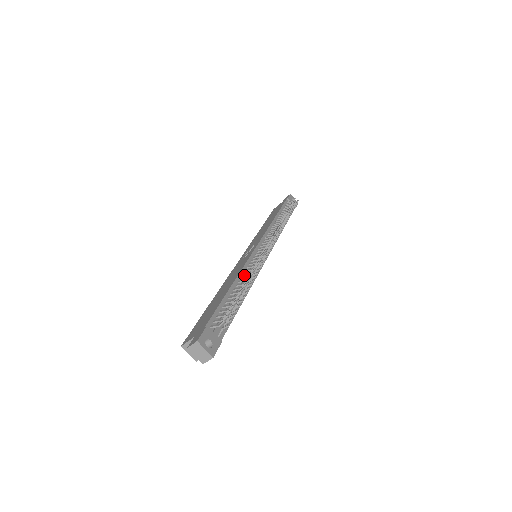
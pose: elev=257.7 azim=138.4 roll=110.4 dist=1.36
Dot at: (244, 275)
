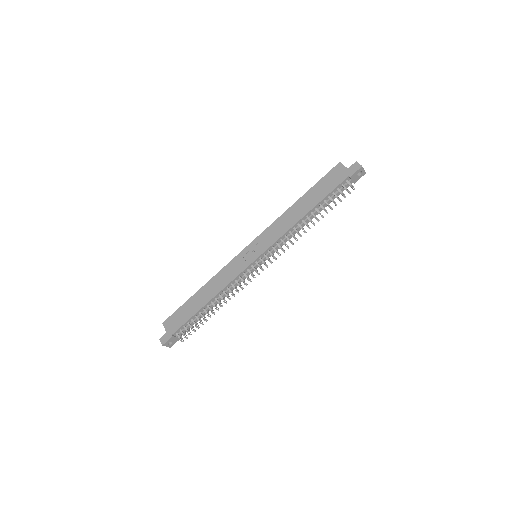
Dot at: (224, 291)
